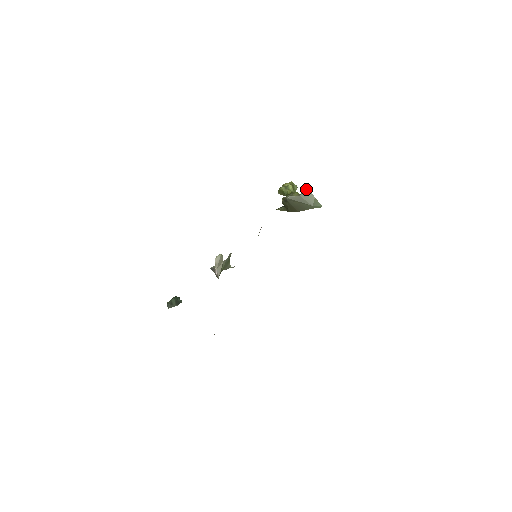
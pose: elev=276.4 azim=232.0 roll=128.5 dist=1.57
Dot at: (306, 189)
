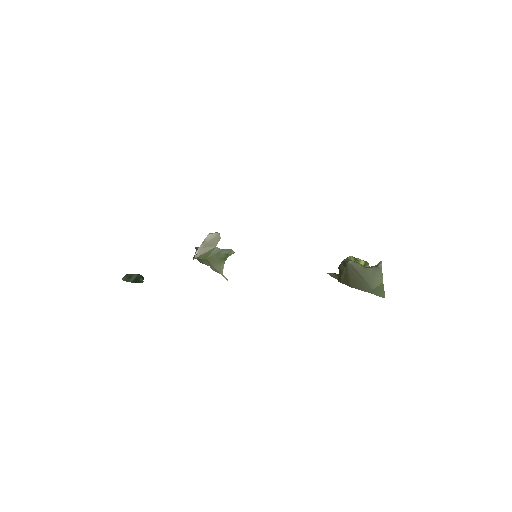
Dot at: (379, 265)
